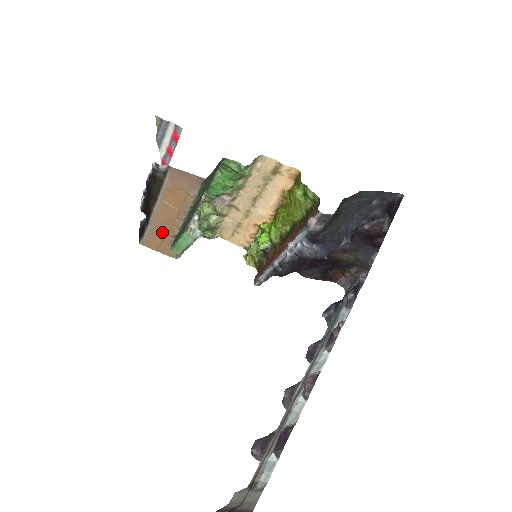
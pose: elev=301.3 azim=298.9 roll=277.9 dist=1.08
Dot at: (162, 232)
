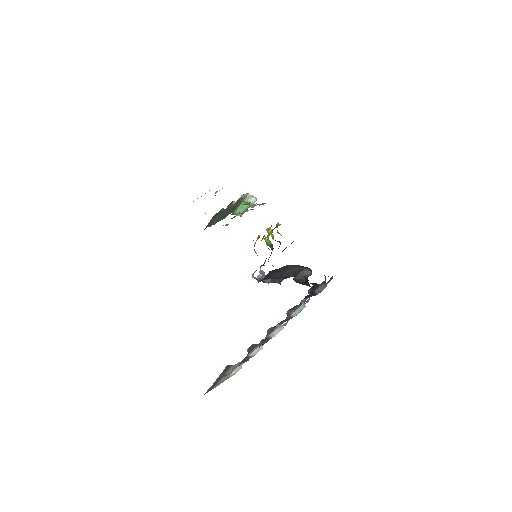
Dot at: occluded
